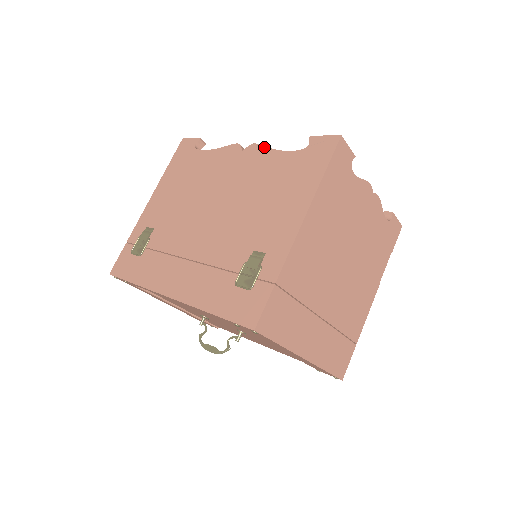
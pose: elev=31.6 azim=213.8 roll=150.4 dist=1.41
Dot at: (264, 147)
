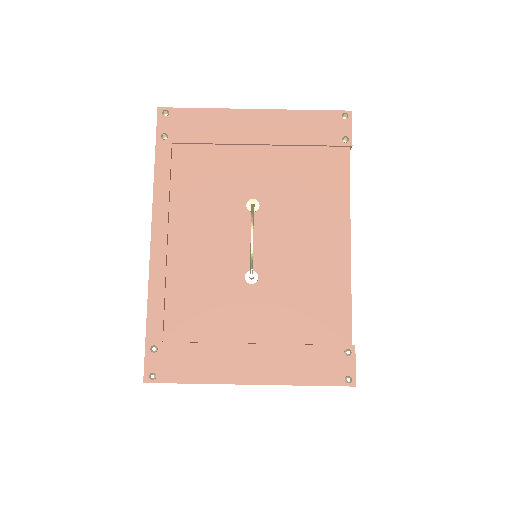
Dot at: occluded
